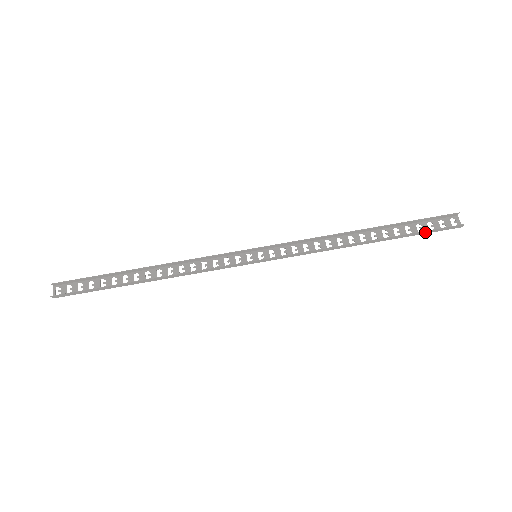
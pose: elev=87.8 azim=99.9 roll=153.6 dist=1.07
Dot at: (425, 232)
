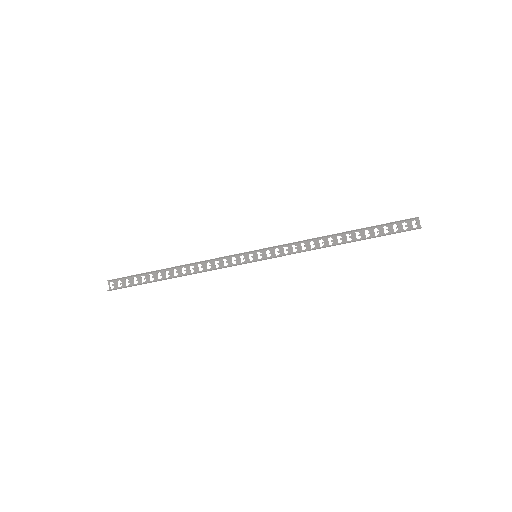
Dot at: (390, 234)
